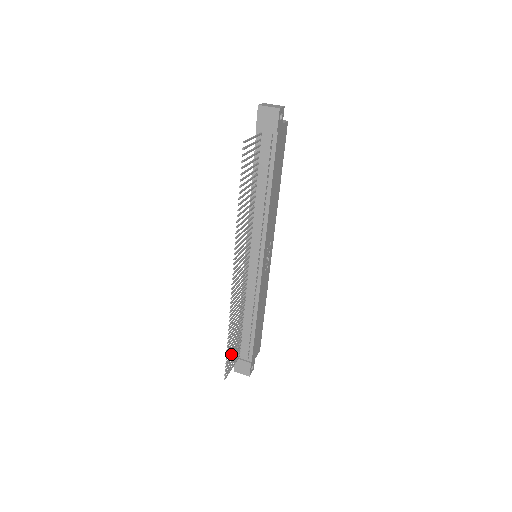
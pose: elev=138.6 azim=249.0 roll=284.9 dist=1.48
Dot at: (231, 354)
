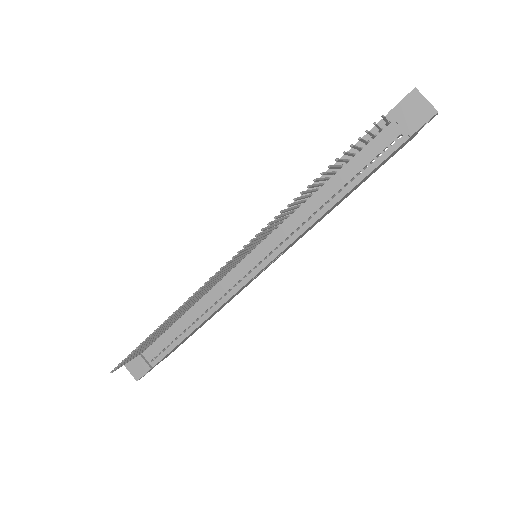
Dot at: occluded
